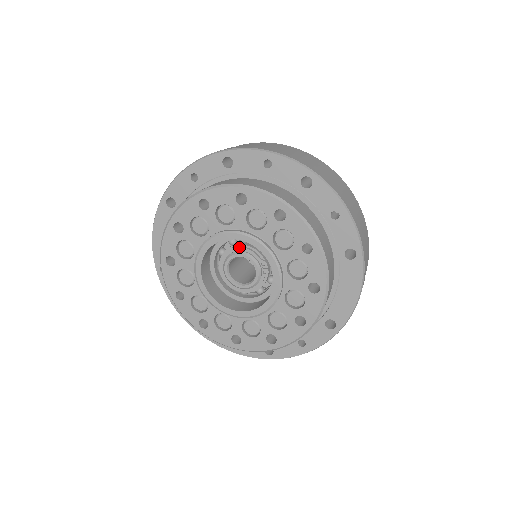
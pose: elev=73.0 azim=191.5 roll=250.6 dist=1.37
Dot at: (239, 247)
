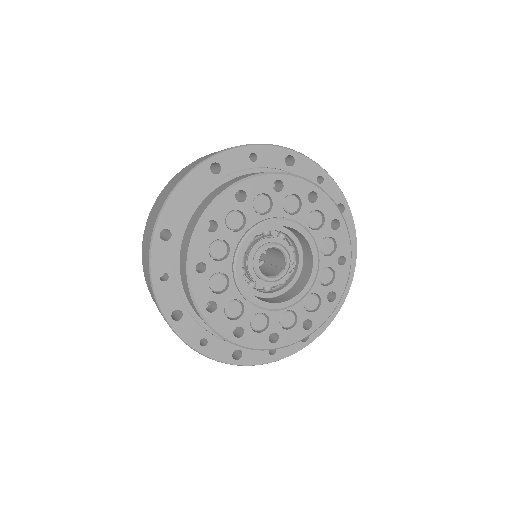
Dot at: (279, 239)
